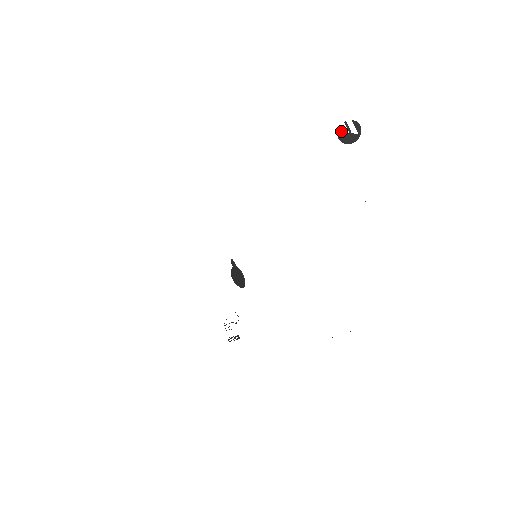
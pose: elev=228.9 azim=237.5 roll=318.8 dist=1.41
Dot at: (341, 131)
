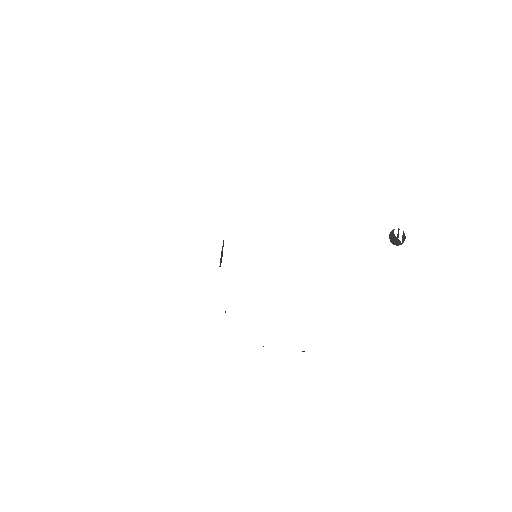
Dot at: (393, 233)
